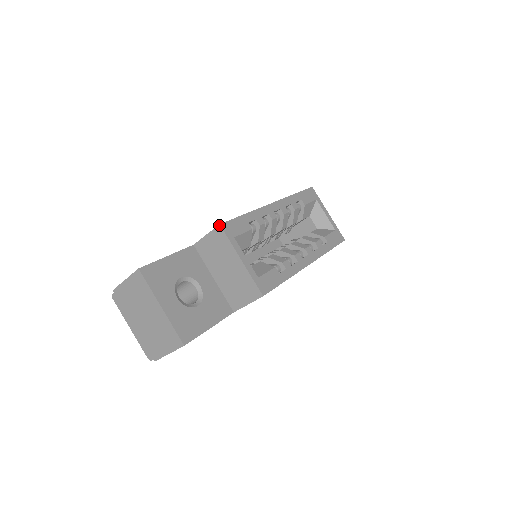
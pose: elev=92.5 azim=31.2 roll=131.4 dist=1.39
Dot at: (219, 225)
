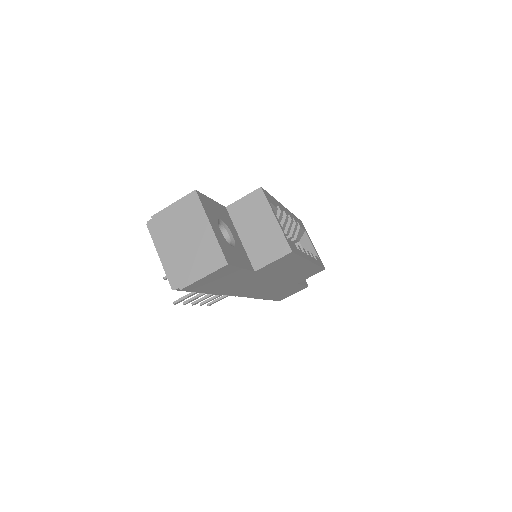
Dot at: (260, 187)
